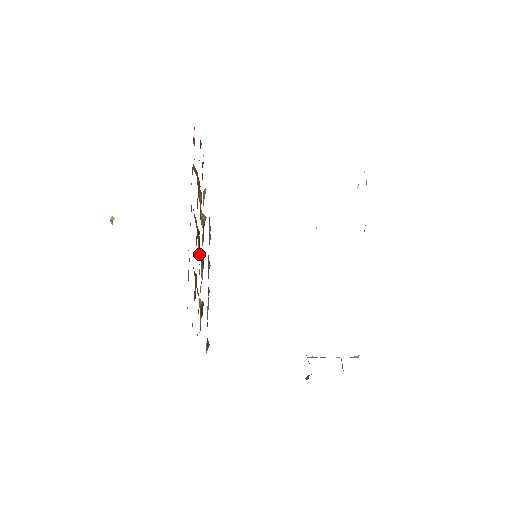
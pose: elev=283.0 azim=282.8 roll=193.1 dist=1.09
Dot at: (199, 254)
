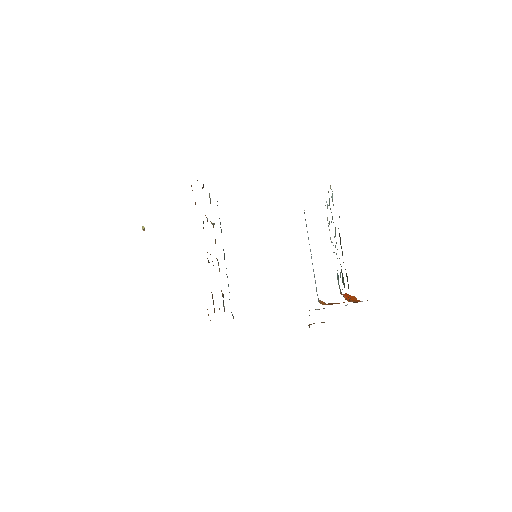
Dot at: (213, 265)
